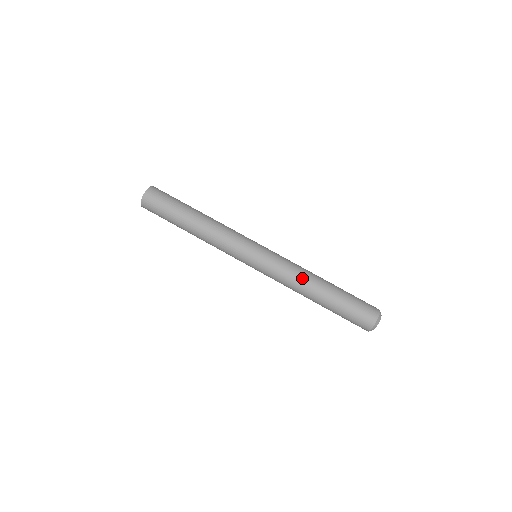
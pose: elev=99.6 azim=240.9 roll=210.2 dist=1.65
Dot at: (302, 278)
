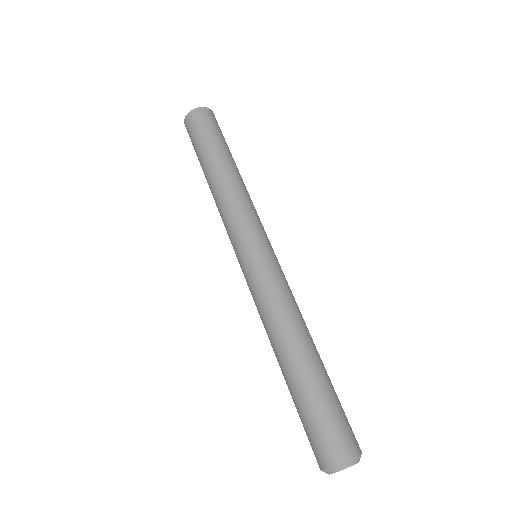
Dot at: (270, 326)
